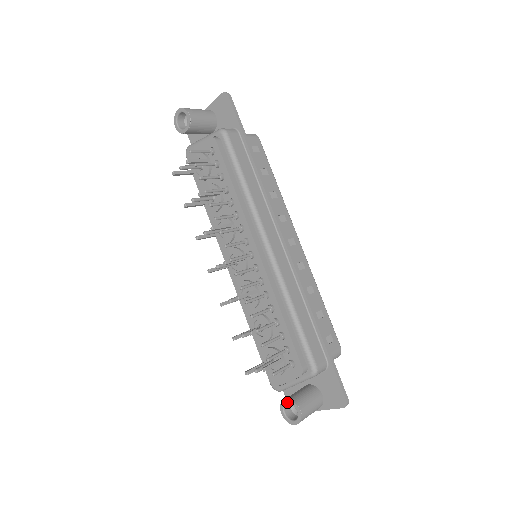
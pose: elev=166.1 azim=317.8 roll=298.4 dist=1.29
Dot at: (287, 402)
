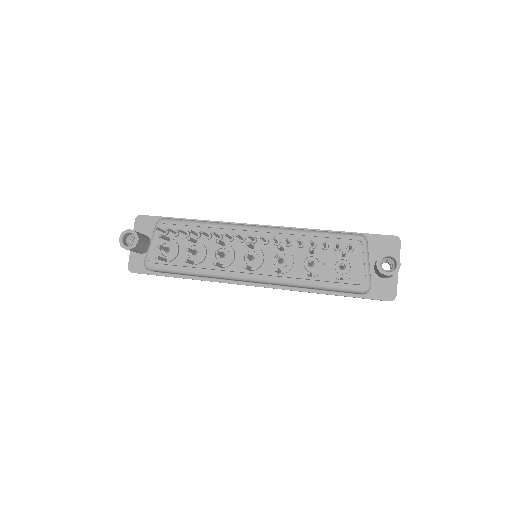
Dot at: (379, 262)
